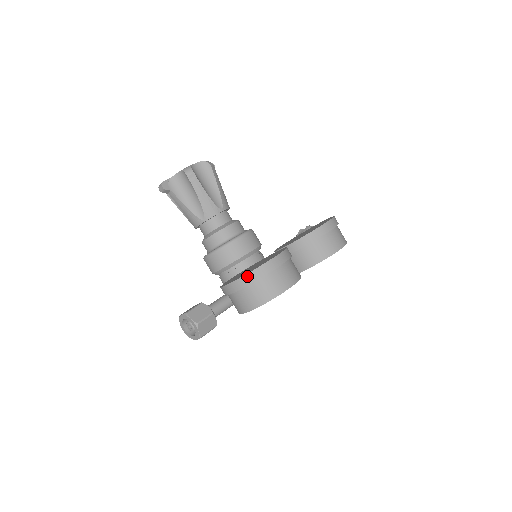
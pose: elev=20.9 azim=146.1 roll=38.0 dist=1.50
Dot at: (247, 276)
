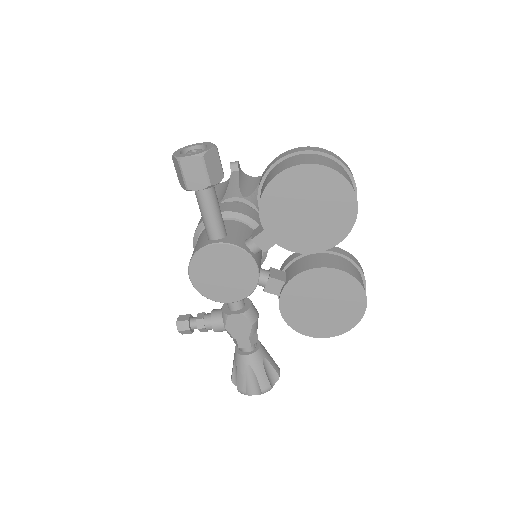
Dot at: (332, 153)
